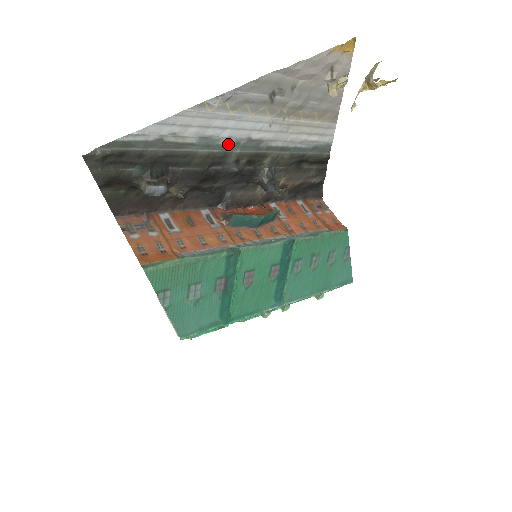
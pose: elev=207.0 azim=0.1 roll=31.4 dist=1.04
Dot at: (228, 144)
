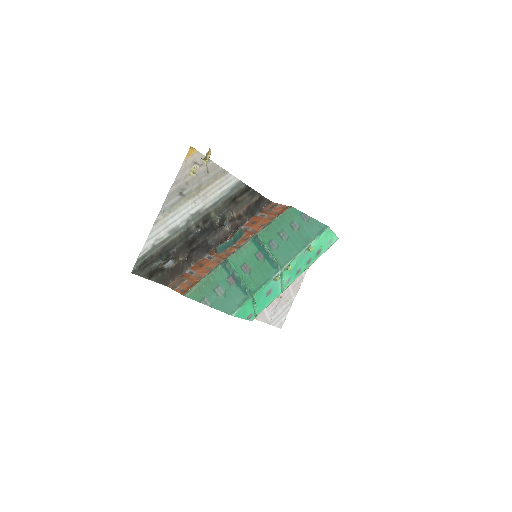
Dot at: (184, 224)
